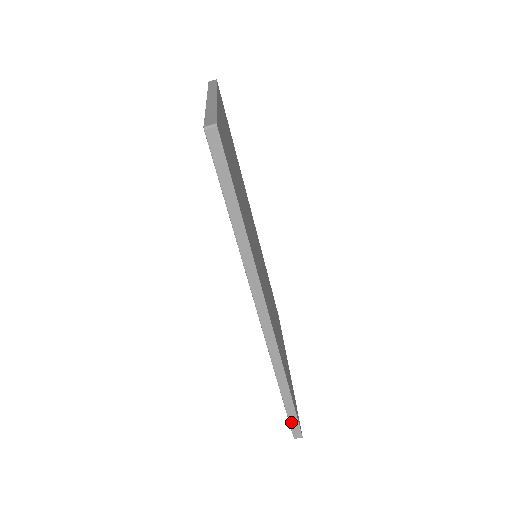
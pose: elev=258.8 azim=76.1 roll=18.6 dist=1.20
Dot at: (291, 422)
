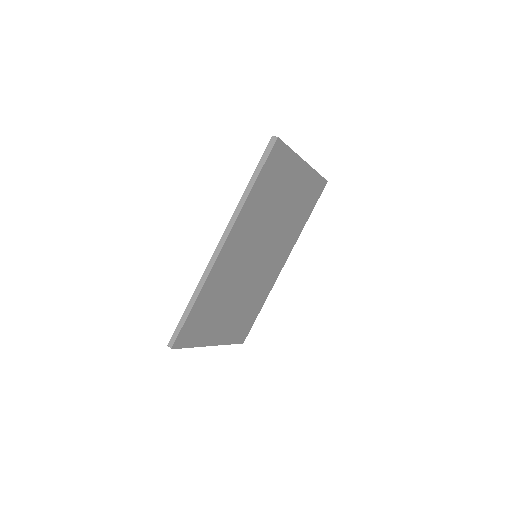
Dot at: (176, 330)
